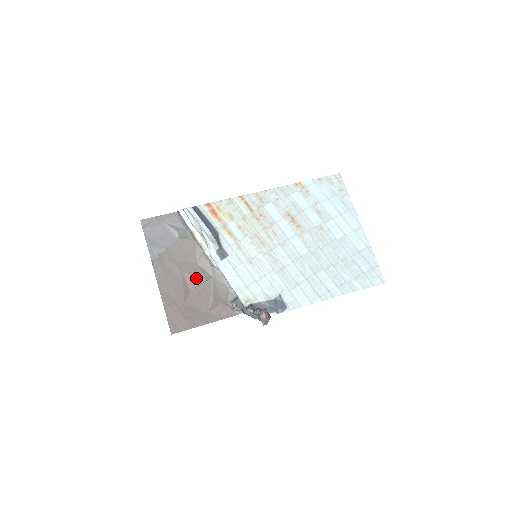
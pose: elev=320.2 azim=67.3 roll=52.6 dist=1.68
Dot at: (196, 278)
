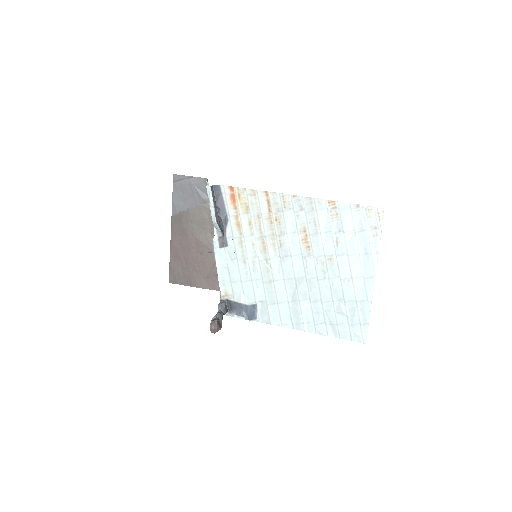
Dot at: (205, 246)
